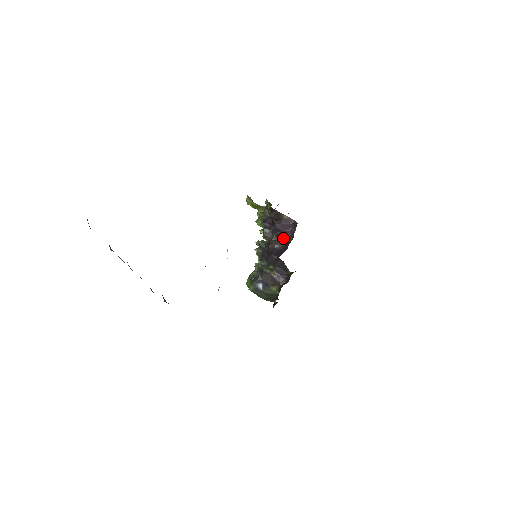
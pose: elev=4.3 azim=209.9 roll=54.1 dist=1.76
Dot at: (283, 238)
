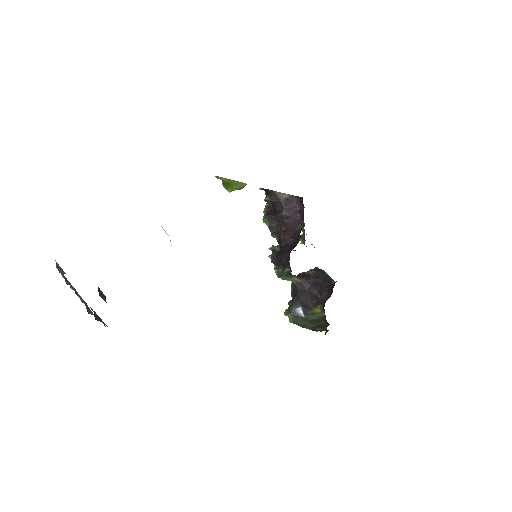
Dot at: (293, 226)
